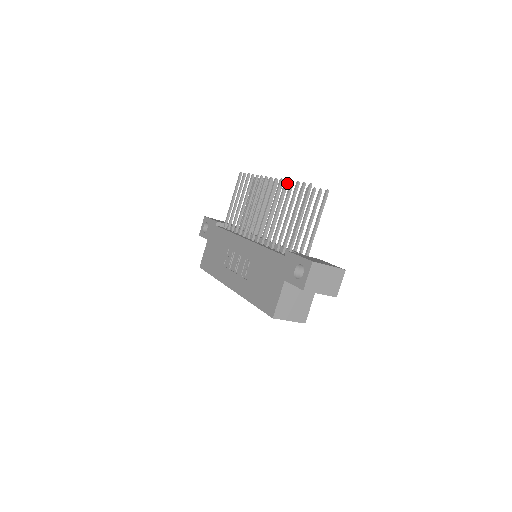
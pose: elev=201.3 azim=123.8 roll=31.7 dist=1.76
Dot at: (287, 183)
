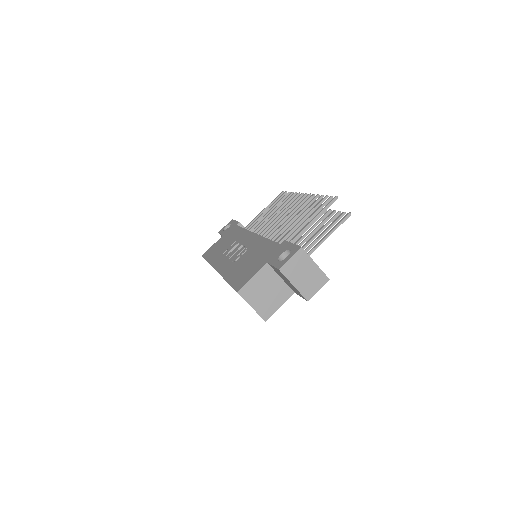
Dot at: (317, 197)
